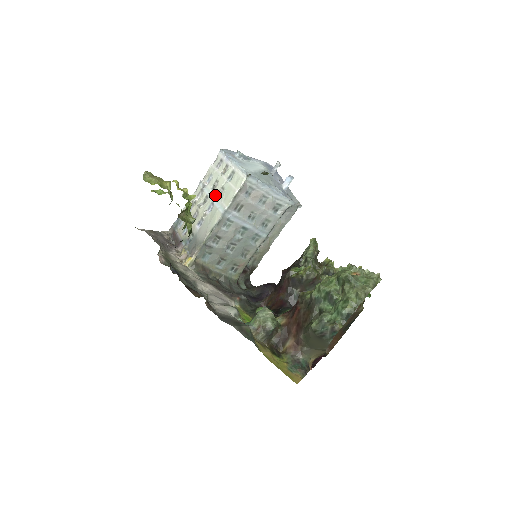
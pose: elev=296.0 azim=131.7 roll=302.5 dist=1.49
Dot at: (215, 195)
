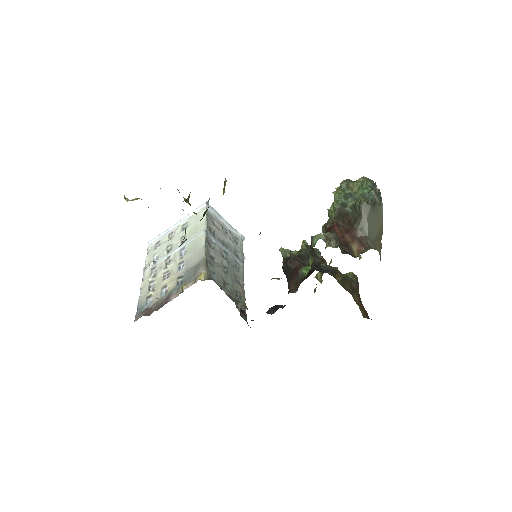
Dot at: (179, 245)
